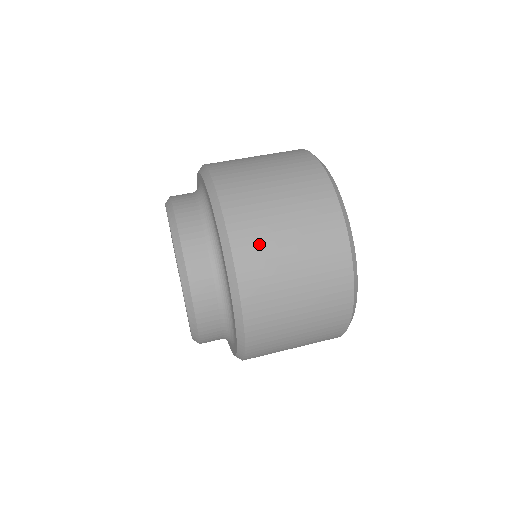
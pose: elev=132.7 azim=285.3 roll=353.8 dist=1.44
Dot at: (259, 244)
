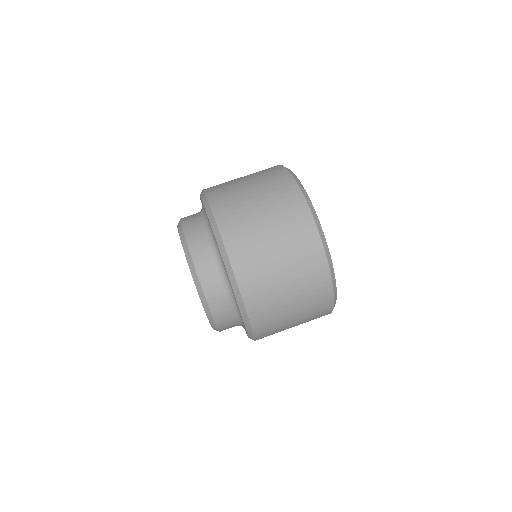
Dot at: (273, 328)
